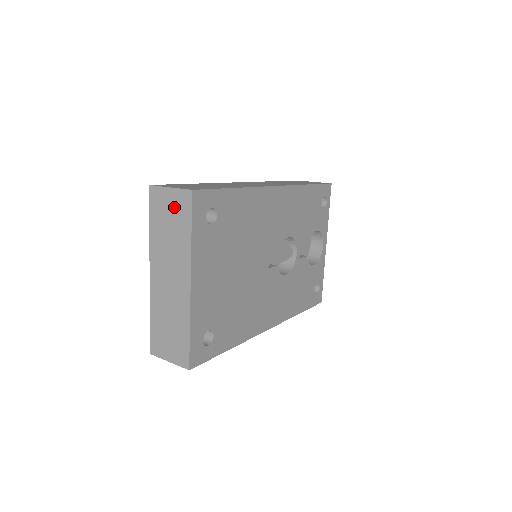
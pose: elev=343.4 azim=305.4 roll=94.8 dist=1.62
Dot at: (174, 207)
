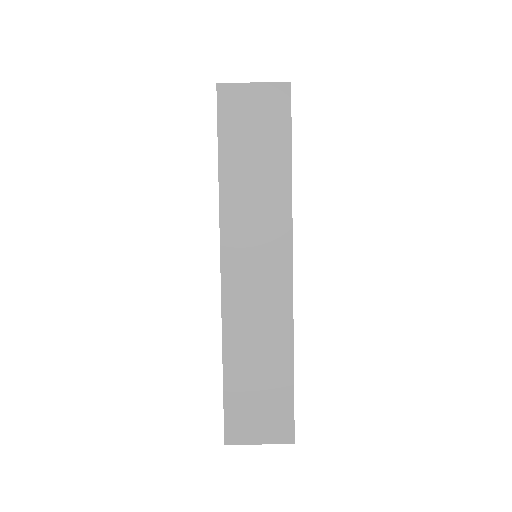
Dot at: occluded
